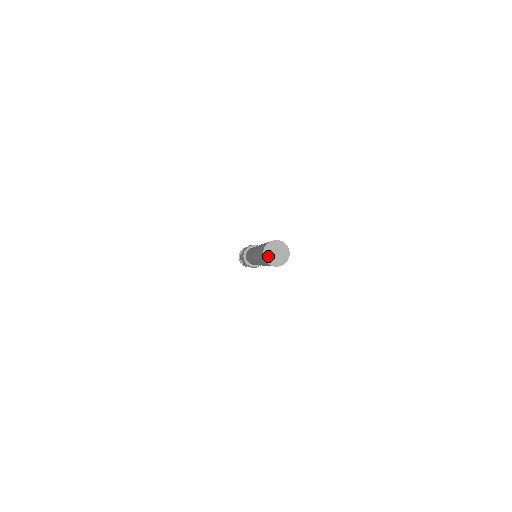
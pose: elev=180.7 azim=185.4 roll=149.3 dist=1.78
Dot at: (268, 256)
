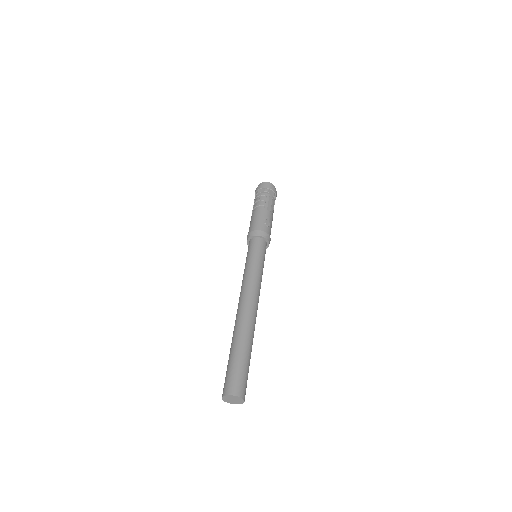
Dot at: (227, 401)
